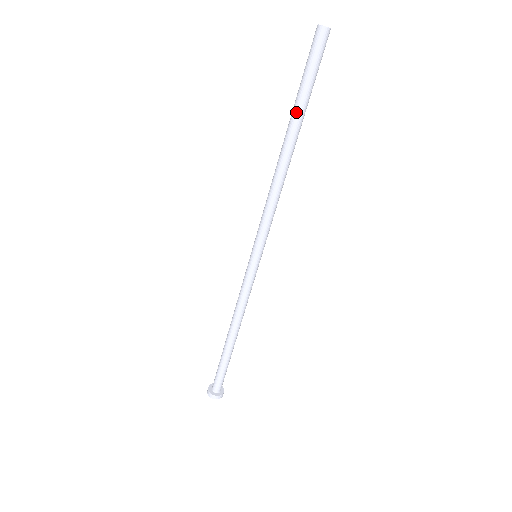
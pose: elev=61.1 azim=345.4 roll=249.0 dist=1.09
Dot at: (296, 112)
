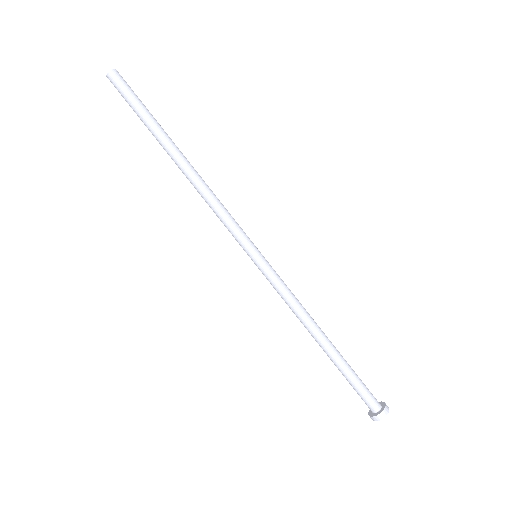
Dot at: (155, 133)
